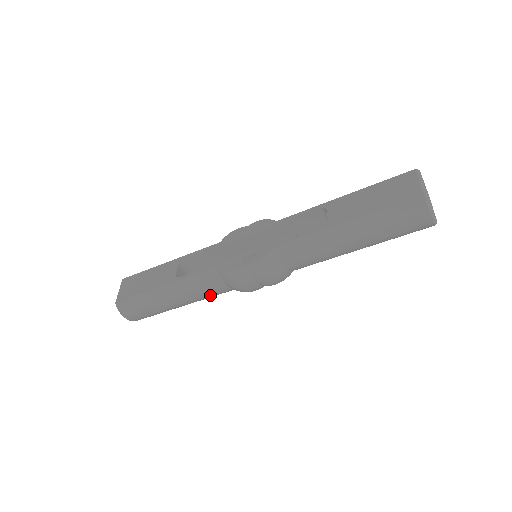
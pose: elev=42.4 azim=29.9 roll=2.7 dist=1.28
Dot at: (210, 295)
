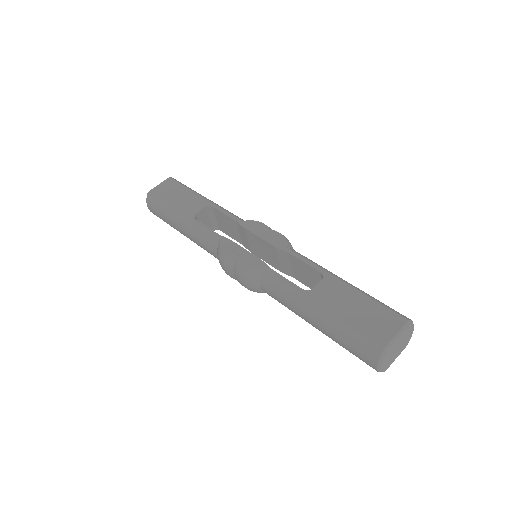
Dot at: (206, 250)
